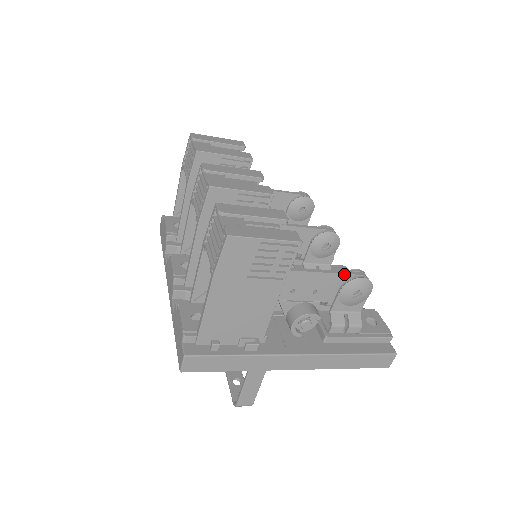
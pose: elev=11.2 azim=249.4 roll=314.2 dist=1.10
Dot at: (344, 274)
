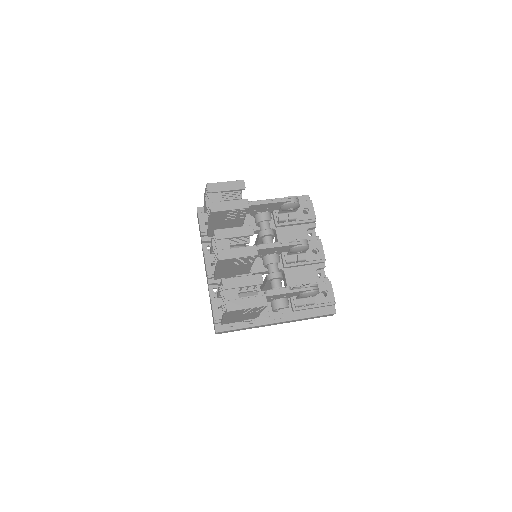
Dot at: (301, 291)
